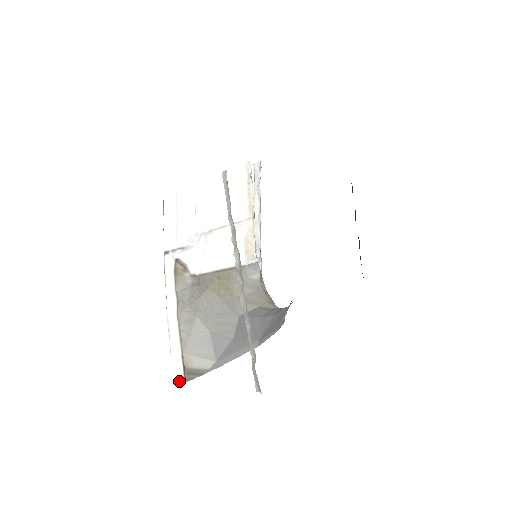
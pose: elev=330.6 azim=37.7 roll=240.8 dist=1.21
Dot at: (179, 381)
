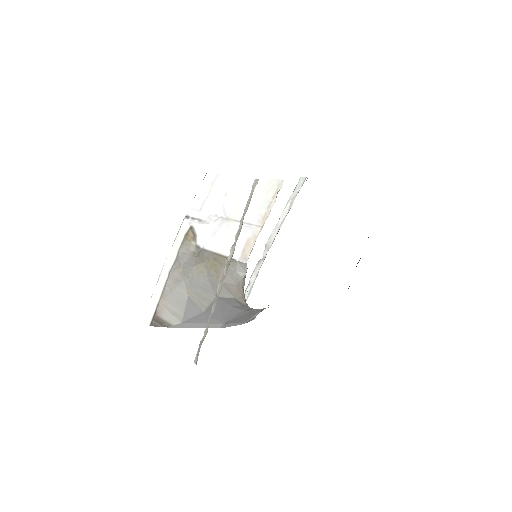
Dot at: (146, 322)
